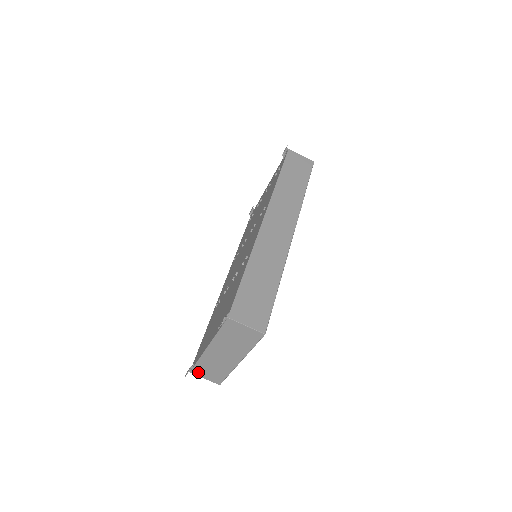
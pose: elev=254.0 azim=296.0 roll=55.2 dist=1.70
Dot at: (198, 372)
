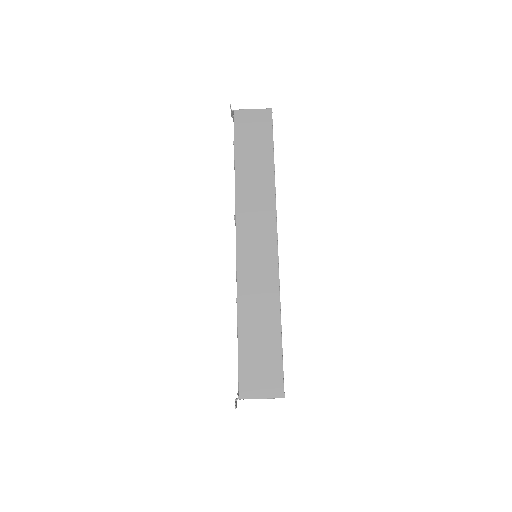
Dot at: occluded
